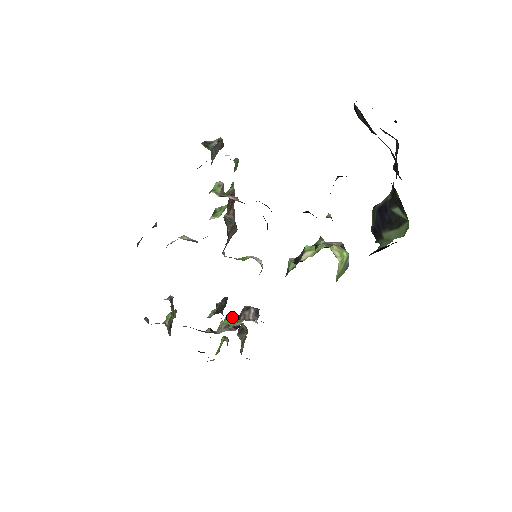
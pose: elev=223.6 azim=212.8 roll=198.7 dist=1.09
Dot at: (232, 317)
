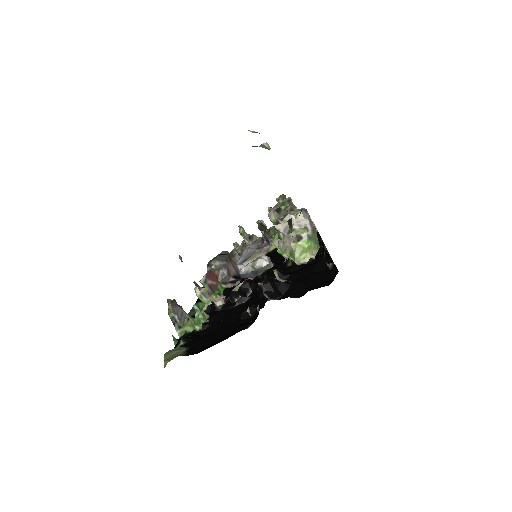
Dot at: (273, 219)
